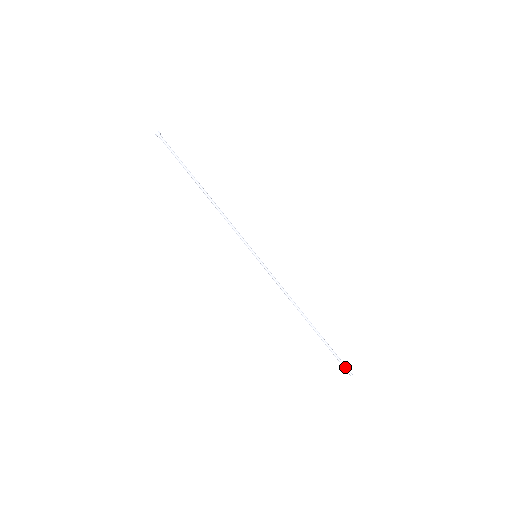
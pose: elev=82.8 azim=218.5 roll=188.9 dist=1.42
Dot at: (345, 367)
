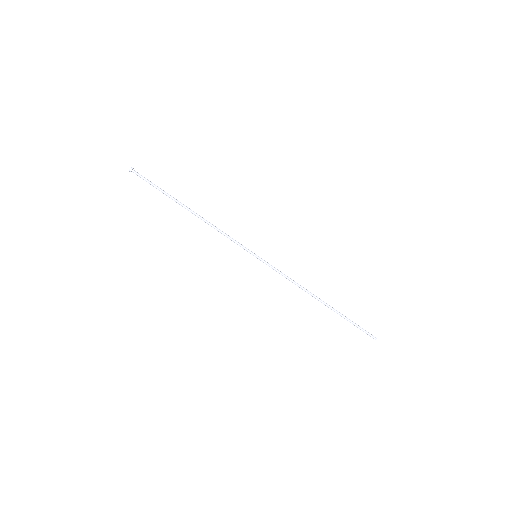
Dot at: (367, 334)
